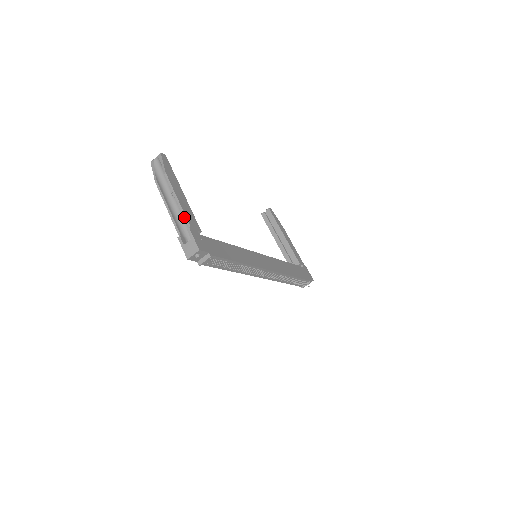
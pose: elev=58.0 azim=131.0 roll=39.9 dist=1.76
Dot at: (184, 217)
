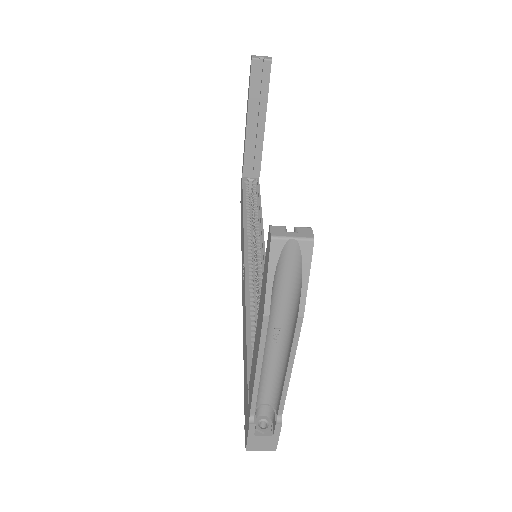
Dot at: (282, 401)
